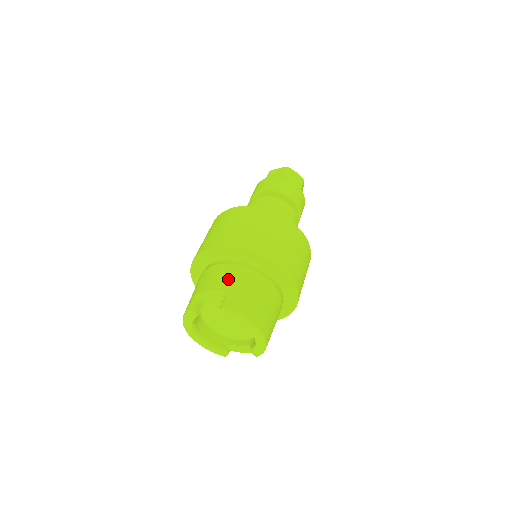
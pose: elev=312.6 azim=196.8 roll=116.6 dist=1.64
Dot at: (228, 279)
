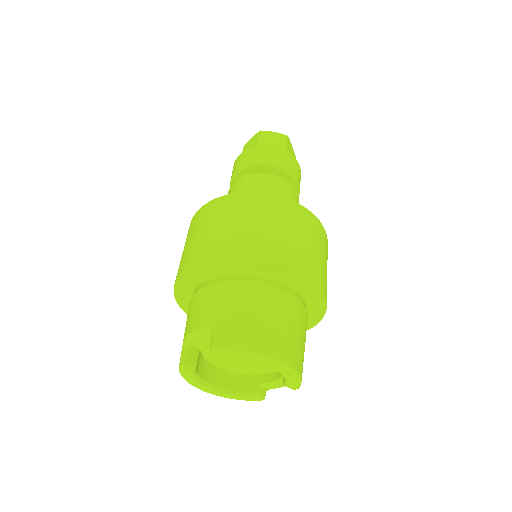
Dot at: (211, 306)
